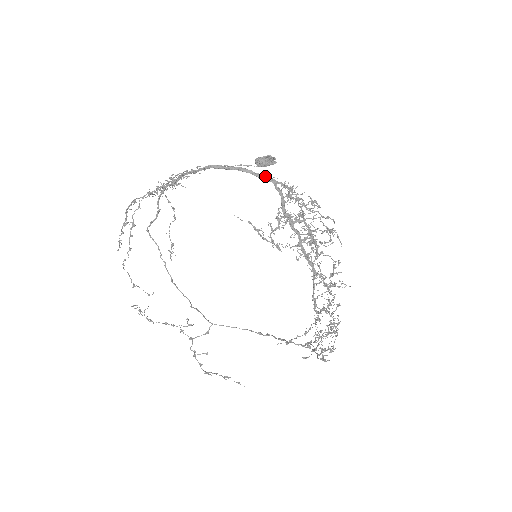
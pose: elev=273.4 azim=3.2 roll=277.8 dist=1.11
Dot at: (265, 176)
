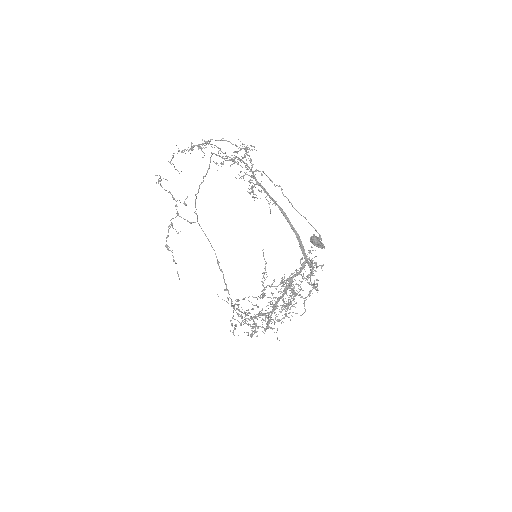
Dot at: (305, 253)
